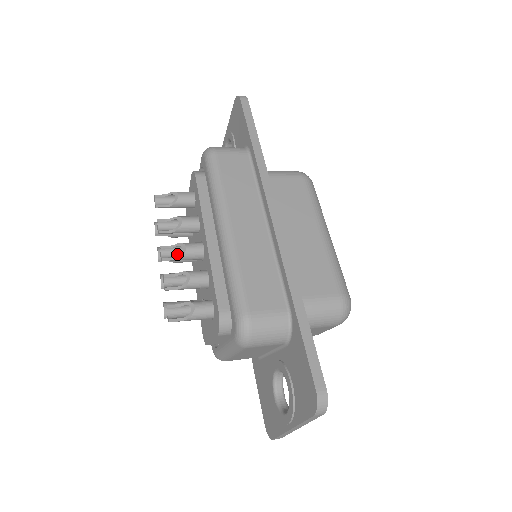
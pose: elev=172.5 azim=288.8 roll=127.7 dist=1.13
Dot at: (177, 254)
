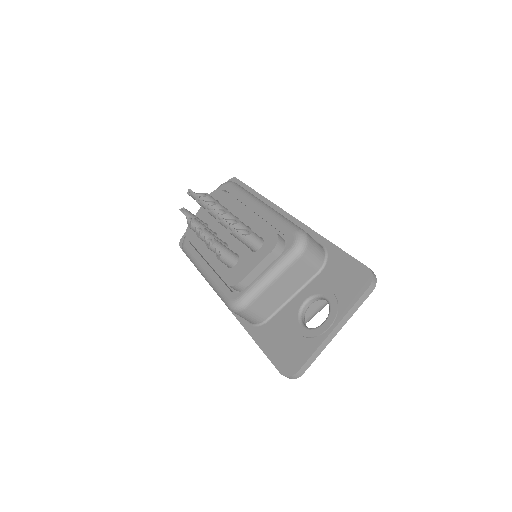
Dot at: occluded
